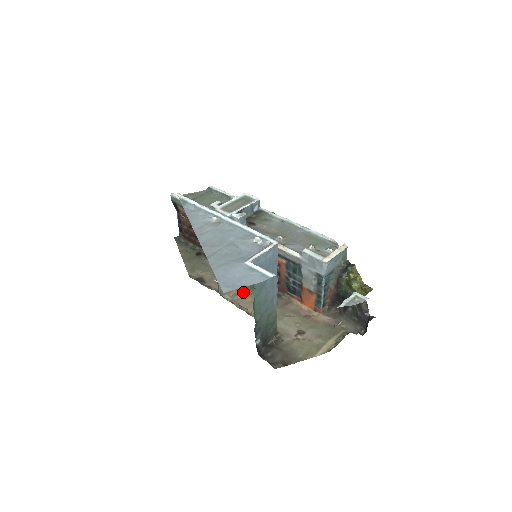
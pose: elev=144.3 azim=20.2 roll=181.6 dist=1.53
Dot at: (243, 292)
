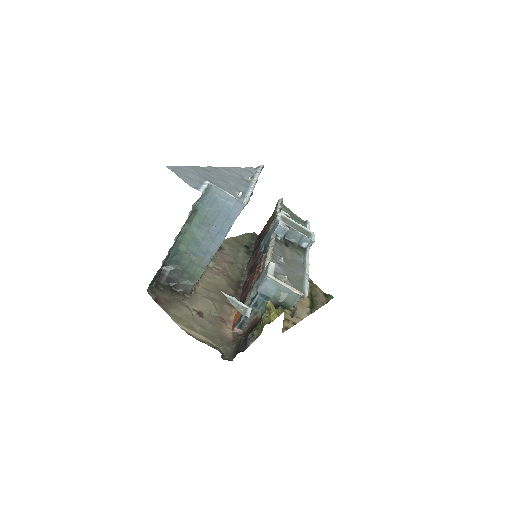
Dot at: (222, 272)
